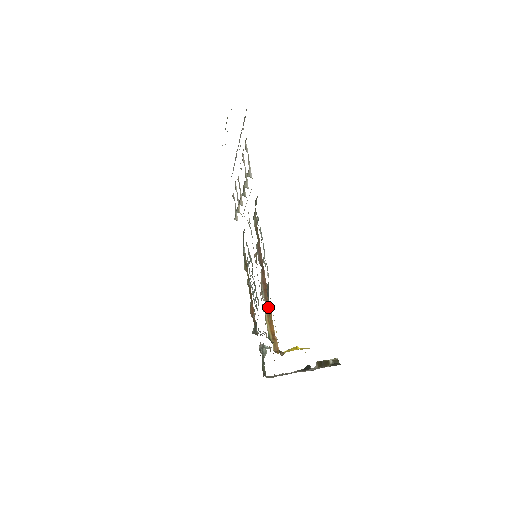
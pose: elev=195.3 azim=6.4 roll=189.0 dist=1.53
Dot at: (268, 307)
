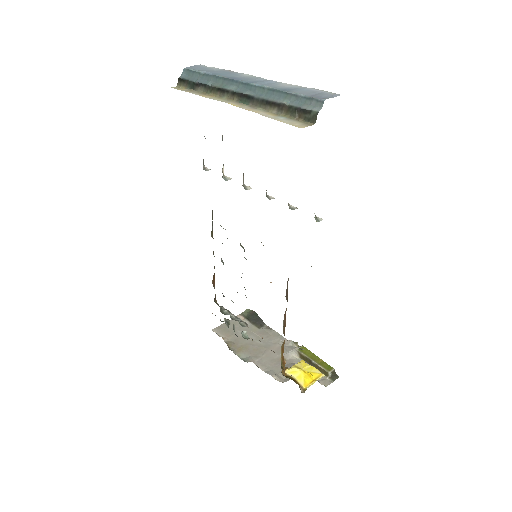
Dot at: occluded
